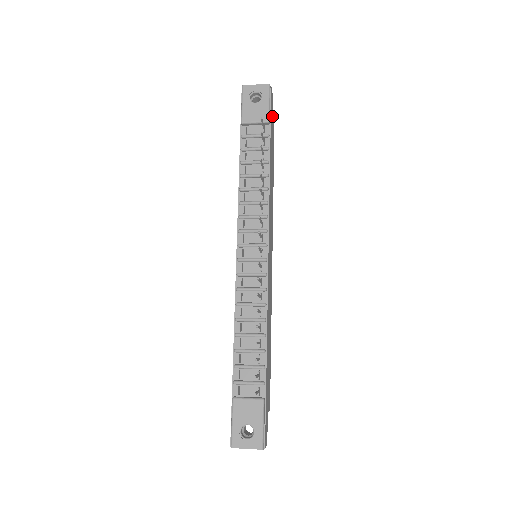
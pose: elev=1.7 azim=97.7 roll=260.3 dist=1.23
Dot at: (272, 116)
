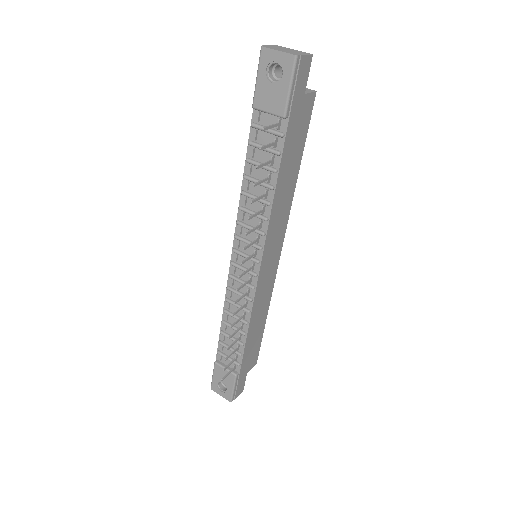
Dot at: (303, 91)
